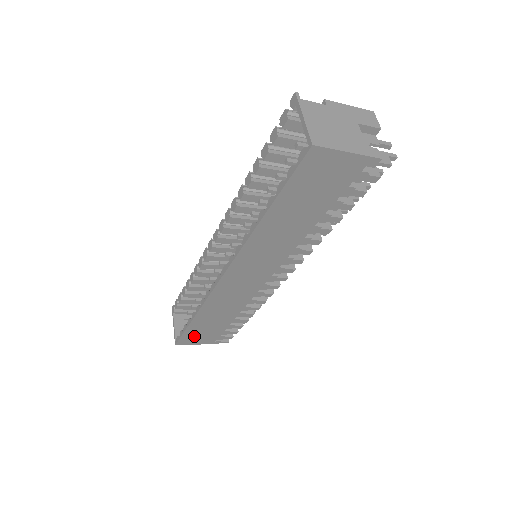
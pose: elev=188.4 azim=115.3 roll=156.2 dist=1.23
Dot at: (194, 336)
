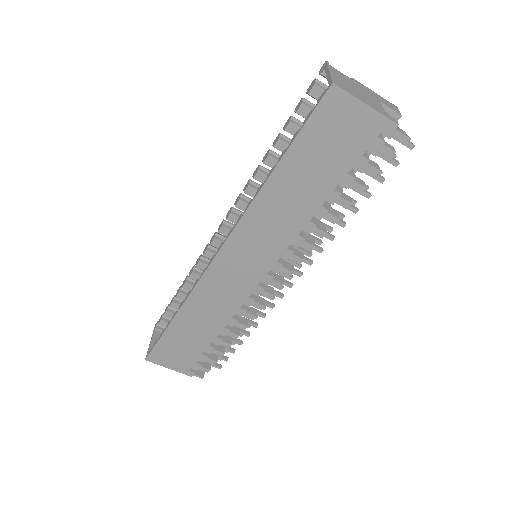
Dot at: (168, 351)
